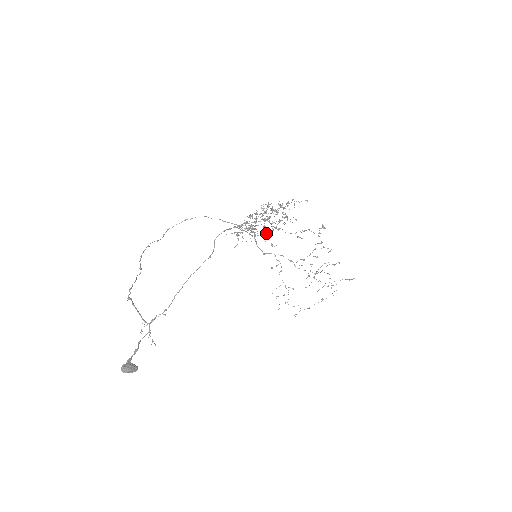
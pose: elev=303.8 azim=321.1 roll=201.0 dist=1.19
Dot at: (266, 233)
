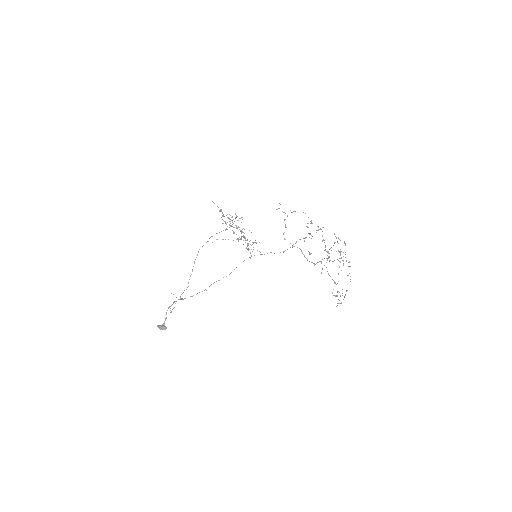
Dot at: occluded
